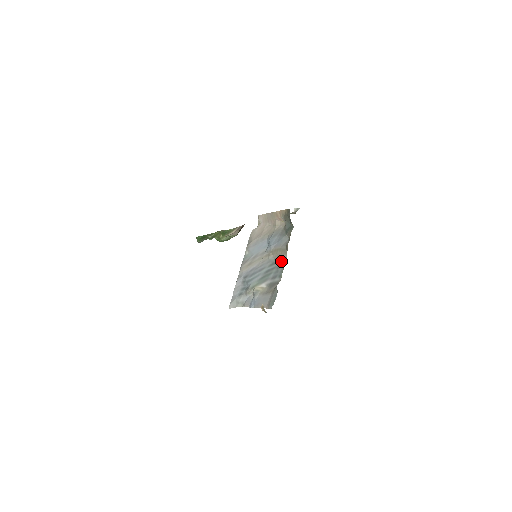
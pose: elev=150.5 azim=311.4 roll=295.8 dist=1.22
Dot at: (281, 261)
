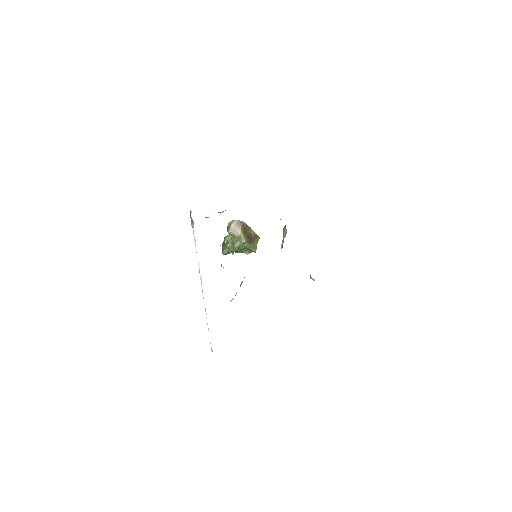
Dot at: occluded
